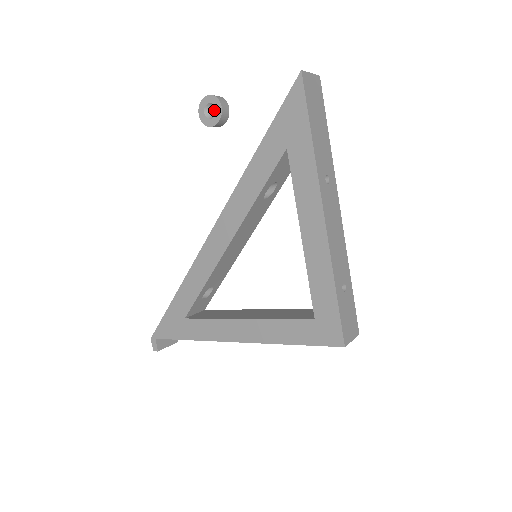
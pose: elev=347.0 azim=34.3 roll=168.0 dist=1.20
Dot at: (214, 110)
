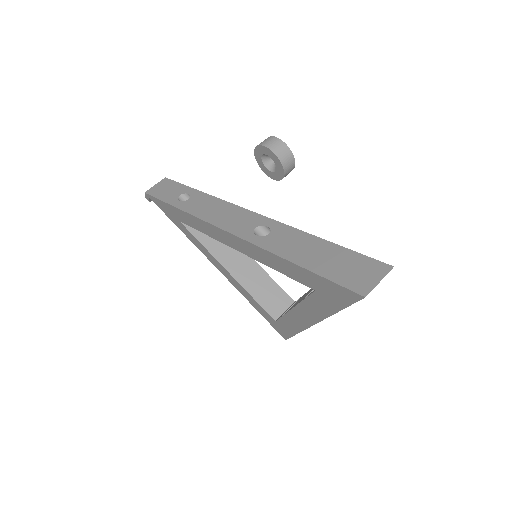
Dot at: occluded
